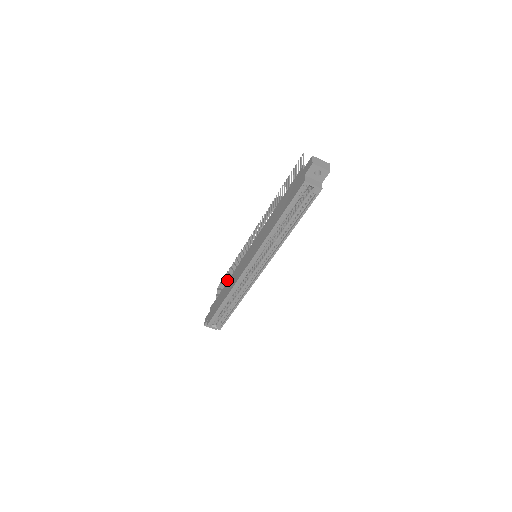
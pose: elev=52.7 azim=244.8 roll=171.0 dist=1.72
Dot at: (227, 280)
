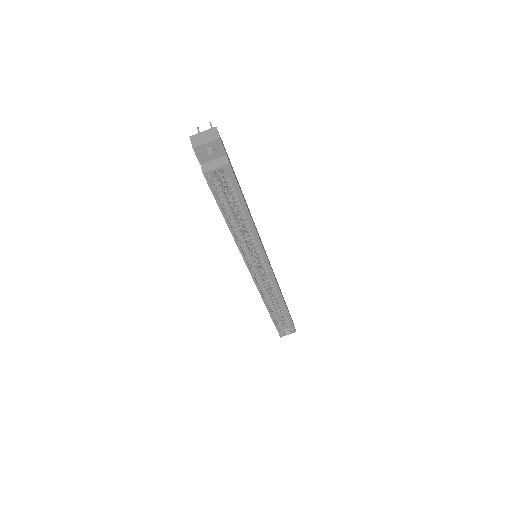
Dot at: occluded
